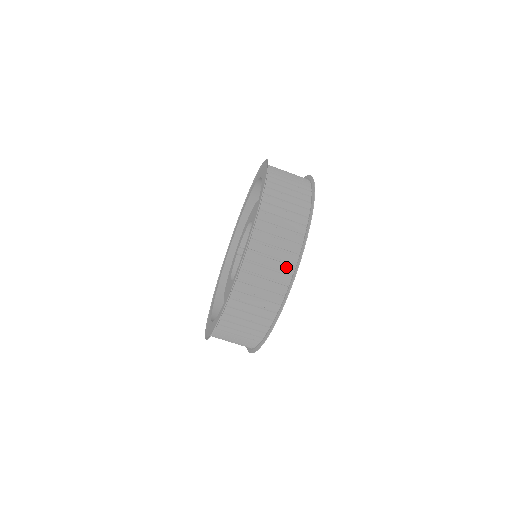
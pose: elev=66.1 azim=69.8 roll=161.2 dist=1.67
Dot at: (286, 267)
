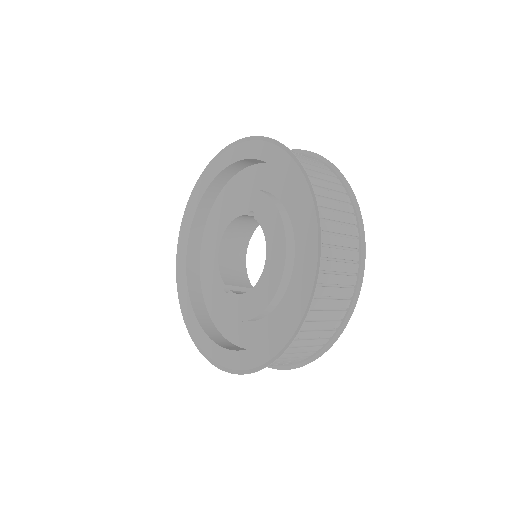
Dot at: occluded
